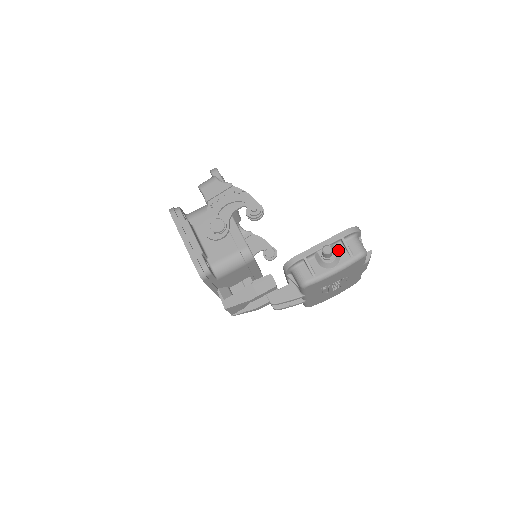
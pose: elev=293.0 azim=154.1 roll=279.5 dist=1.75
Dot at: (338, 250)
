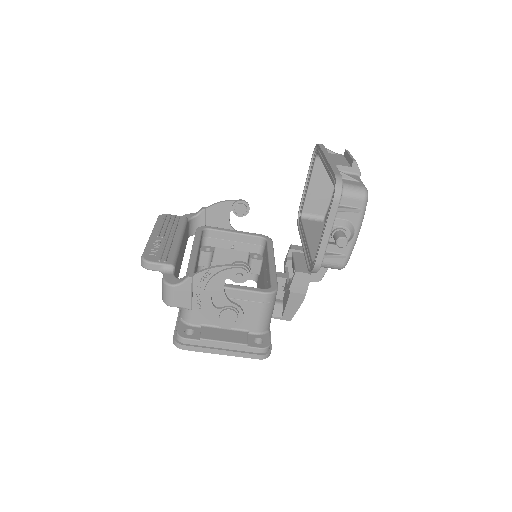
Dot at: (342, 218)
